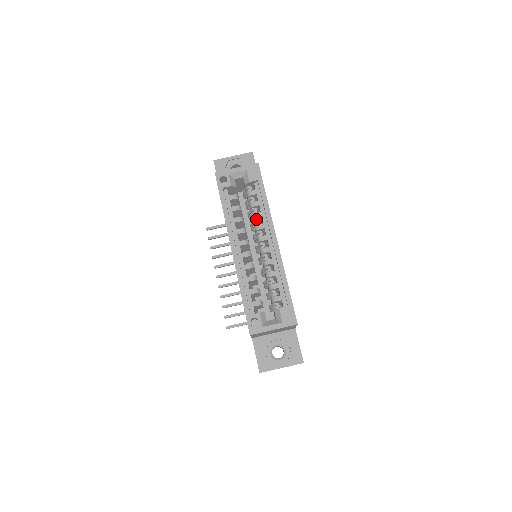
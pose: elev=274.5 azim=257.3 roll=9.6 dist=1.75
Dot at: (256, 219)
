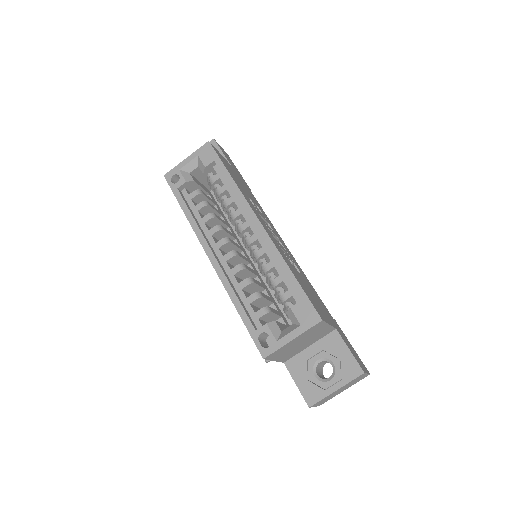
Dot at: (229, 208)
